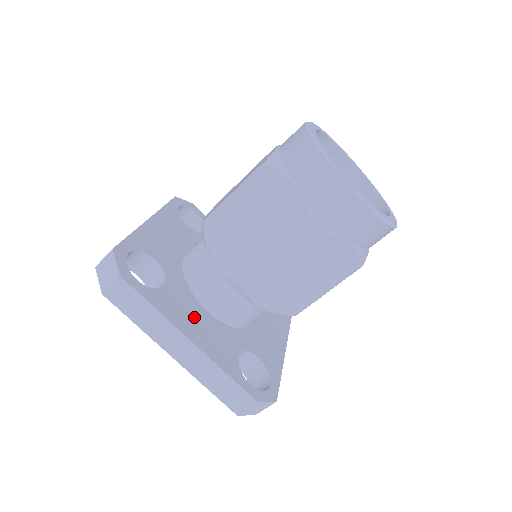
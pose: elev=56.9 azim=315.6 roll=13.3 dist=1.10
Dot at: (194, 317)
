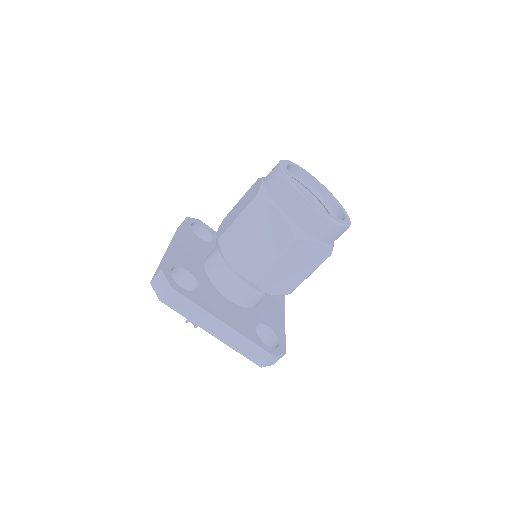
Dot at: (222, 306)
